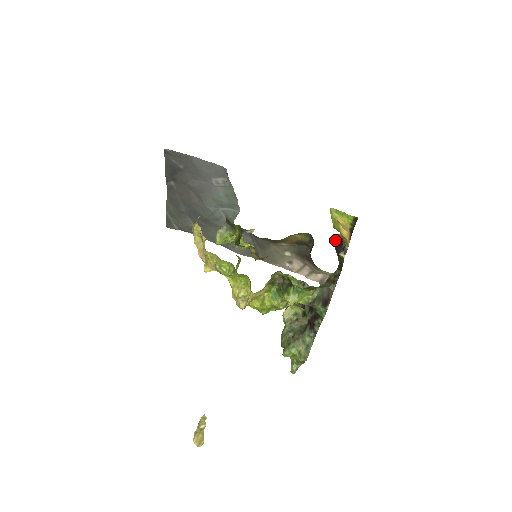
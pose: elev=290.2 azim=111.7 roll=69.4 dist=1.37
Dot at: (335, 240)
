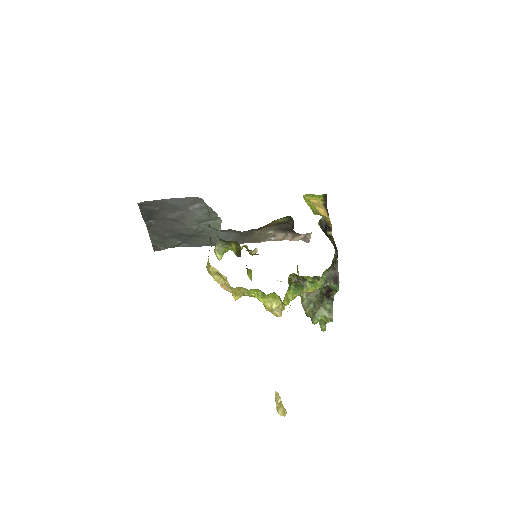
Dot at: (320, 225)
